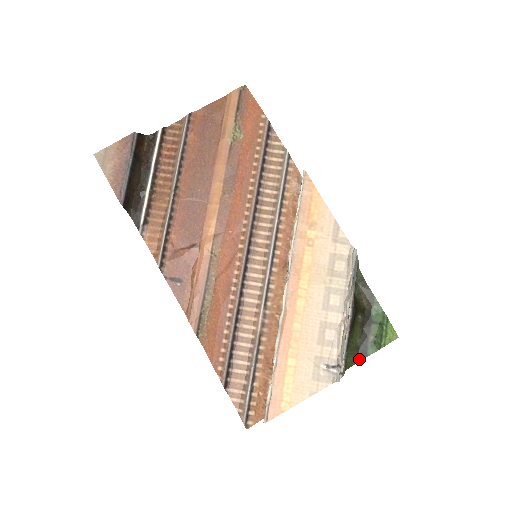
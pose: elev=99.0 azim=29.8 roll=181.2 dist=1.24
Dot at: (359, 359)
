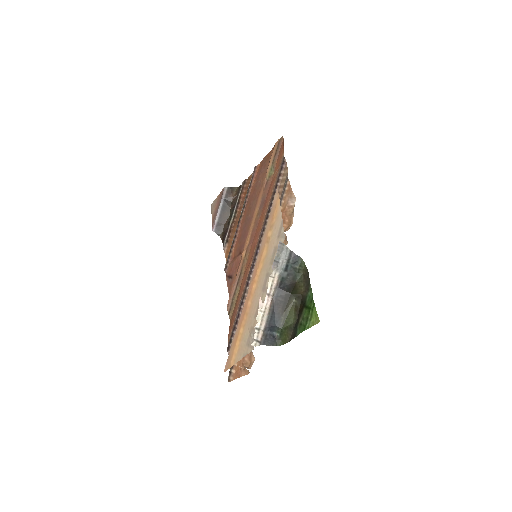
Dot at: (291, 338)
